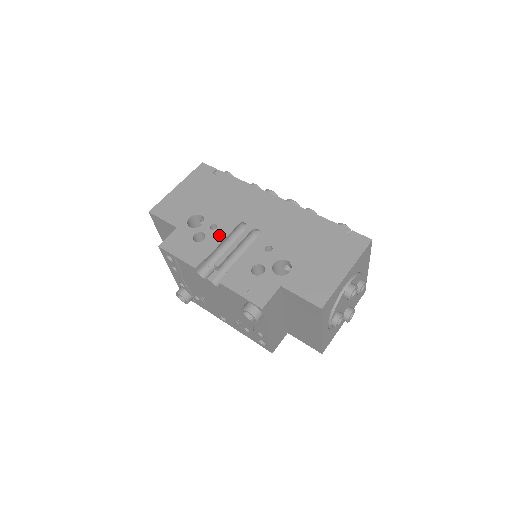
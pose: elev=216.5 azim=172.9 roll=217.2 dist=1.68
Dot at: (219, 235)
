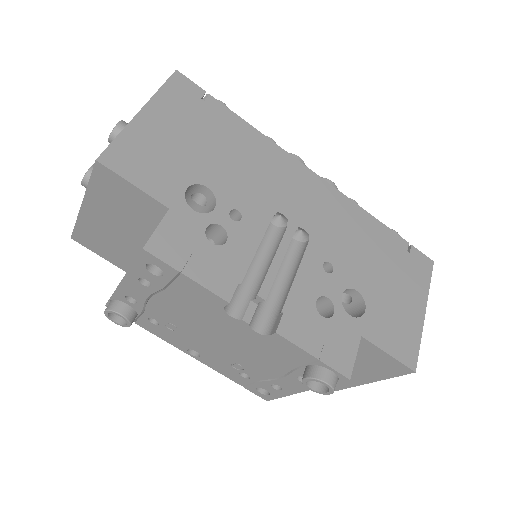
Dot at: (250, 234)
